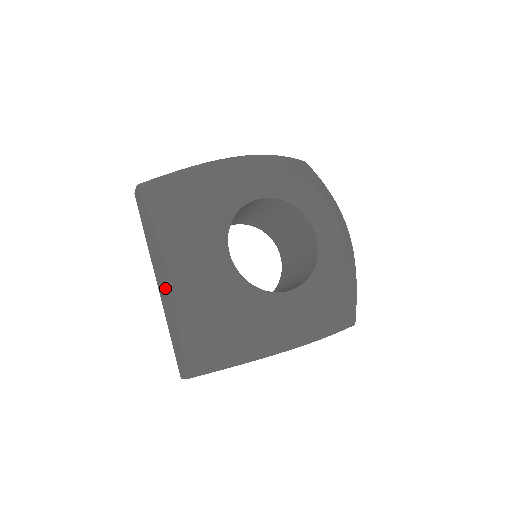
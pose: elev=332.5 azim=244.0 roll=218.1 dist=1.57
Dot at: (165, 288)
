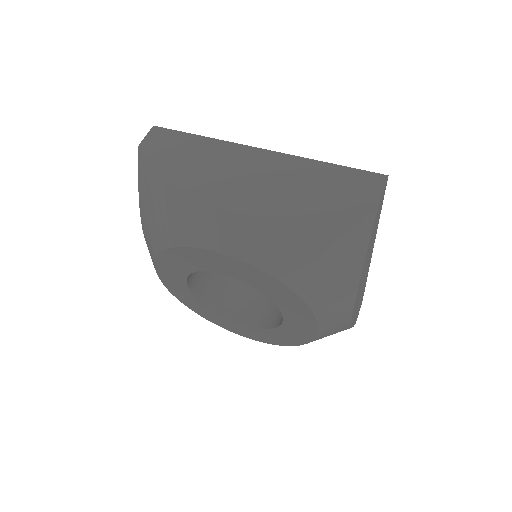
Dot at: occluded
